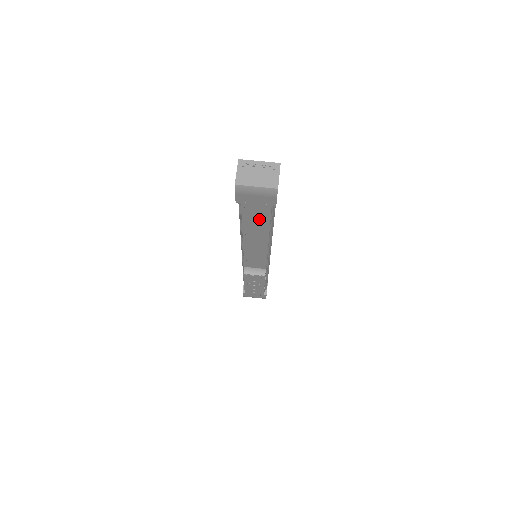
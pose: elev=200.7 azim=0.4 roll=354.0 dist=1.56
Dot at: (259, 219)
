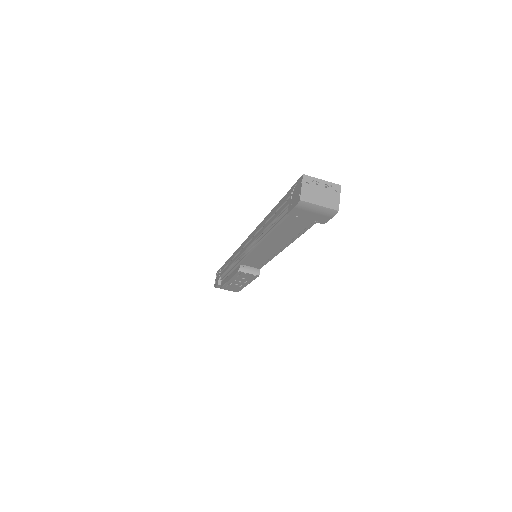
Dot at: (294, 230)
